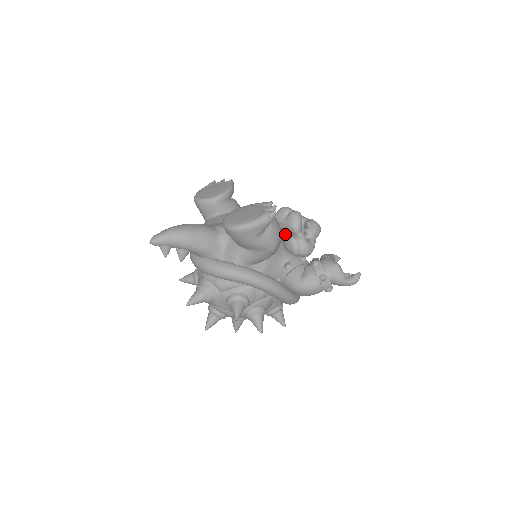
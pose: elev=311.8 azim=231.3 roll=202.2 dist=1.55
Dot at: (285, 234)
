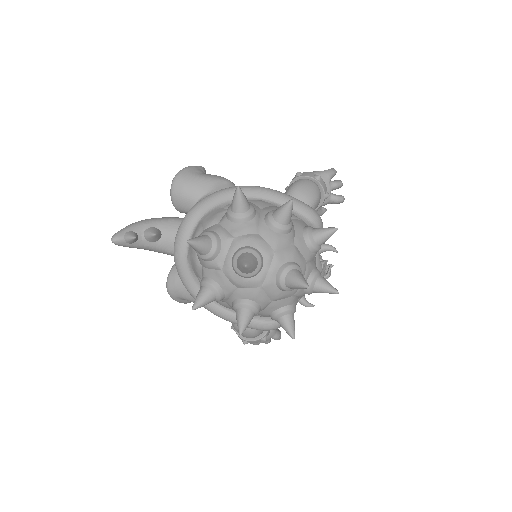
Dot at: occluded
